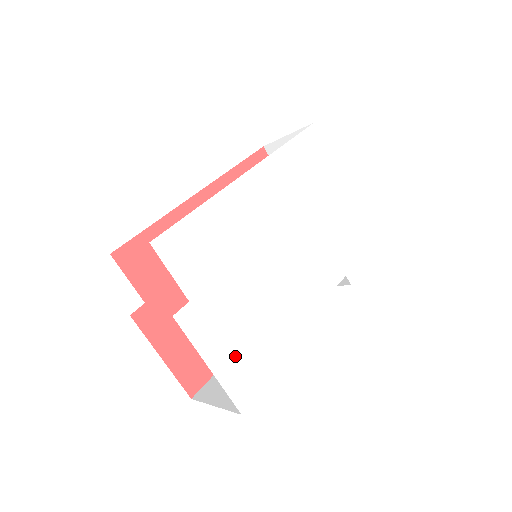
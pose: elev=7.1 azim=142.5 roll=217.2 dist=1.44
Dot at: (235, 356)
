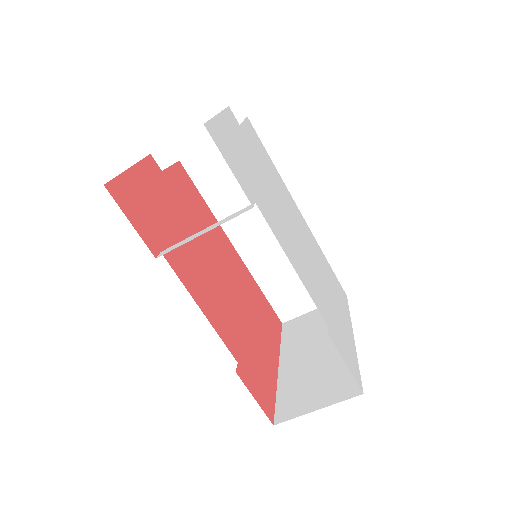
Dot at: (233, 146)
